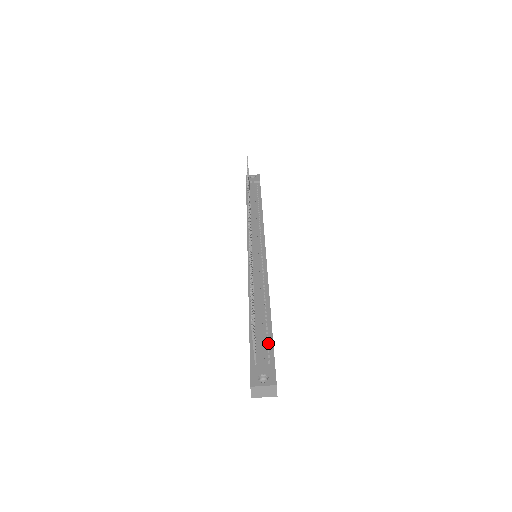
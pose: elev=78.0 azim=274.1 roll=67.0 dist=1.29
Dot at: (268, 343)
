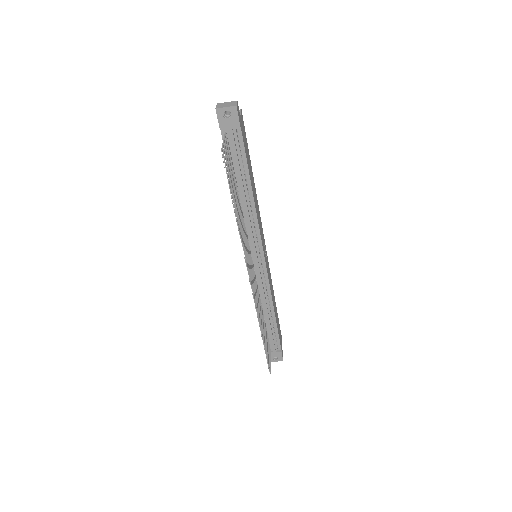
Dot at: (276, 336)
